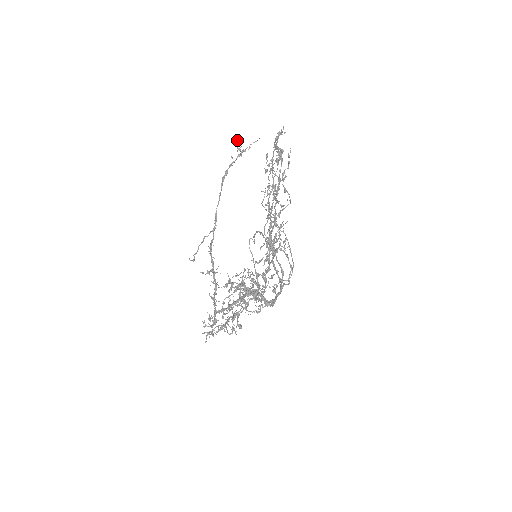
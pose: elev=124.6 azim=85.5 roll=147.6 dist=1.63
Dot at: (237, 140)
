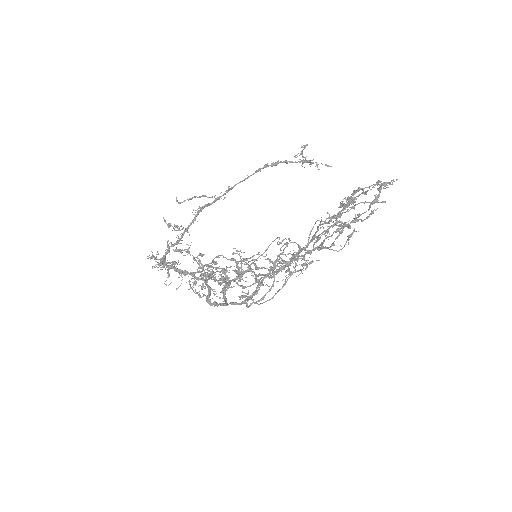
Dot at: (305, 146)
